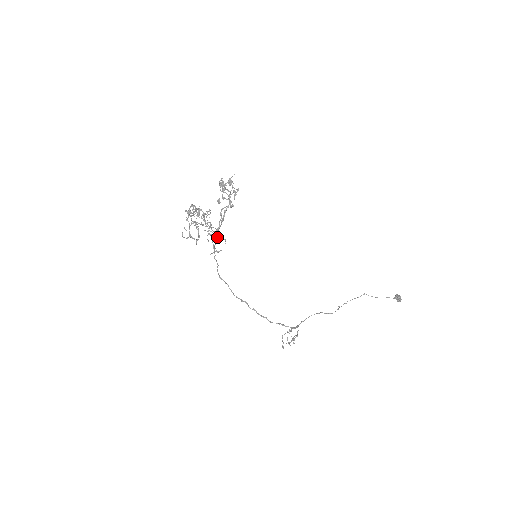
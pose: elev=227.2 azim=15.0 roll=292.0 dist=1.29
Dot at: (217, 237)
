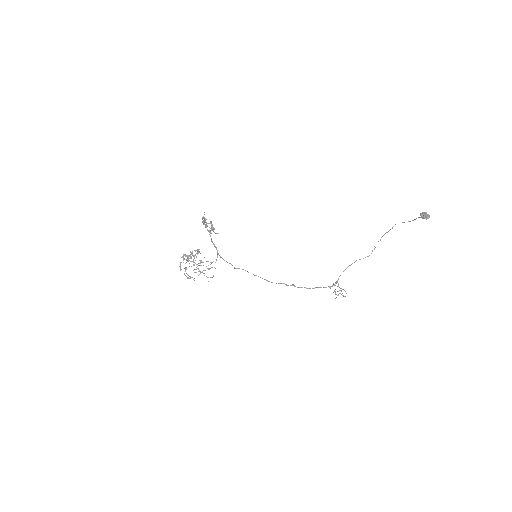
Dot at: (202, 271)
